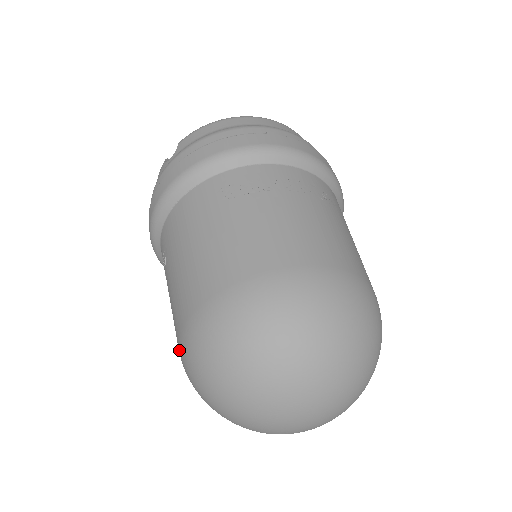
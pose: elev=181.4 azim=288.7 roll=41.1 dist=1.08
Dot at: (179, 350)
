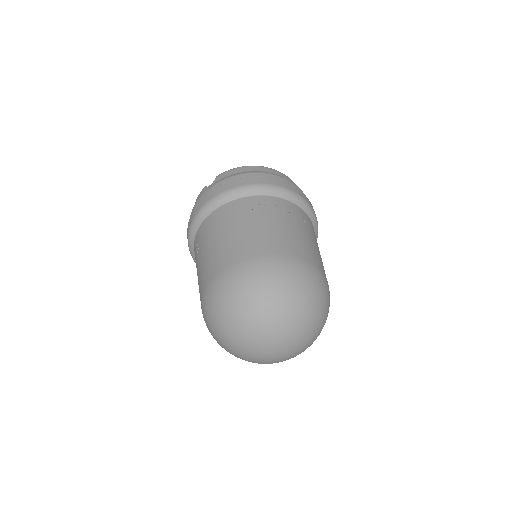
Dot at: (202, 300)
